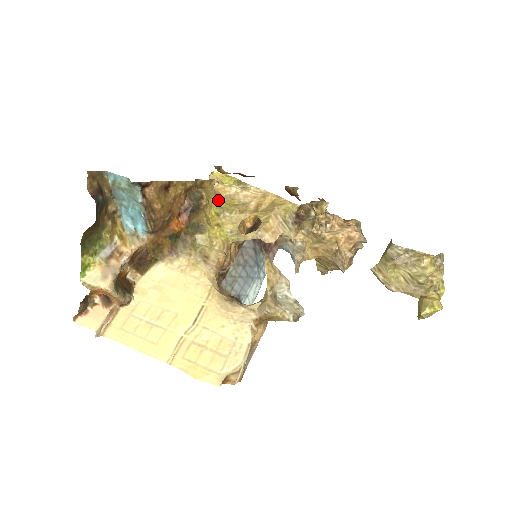
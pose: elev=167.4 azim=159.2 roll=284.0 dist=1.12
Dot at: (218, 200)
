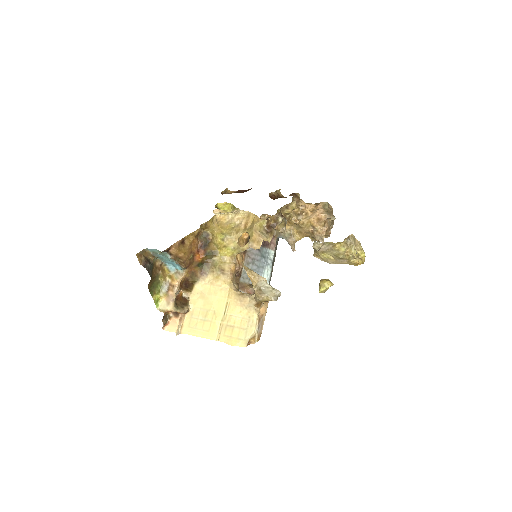
Dot at: (221, 229)
